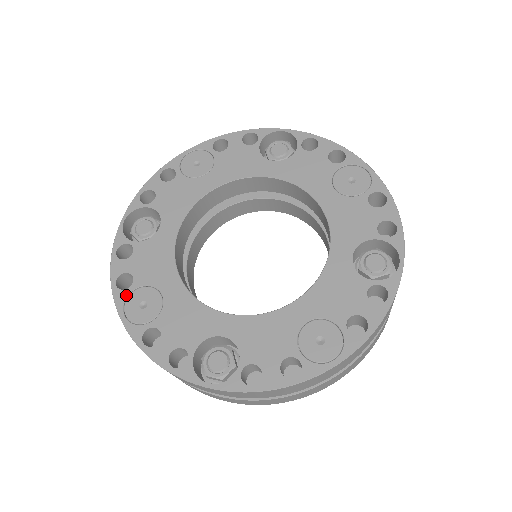
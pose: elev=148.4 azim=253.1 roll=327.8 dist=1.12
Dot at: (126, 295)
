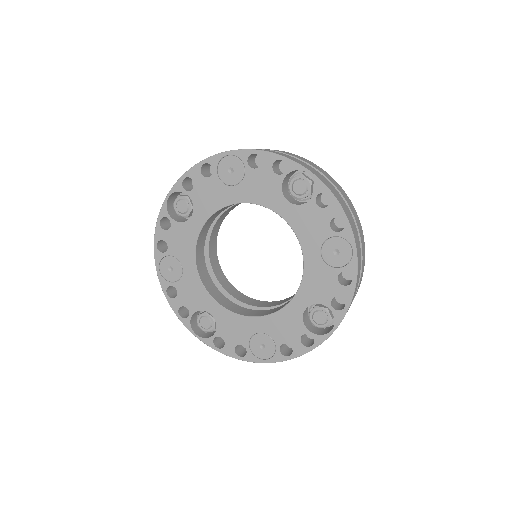
Dot at: (162, 257)
